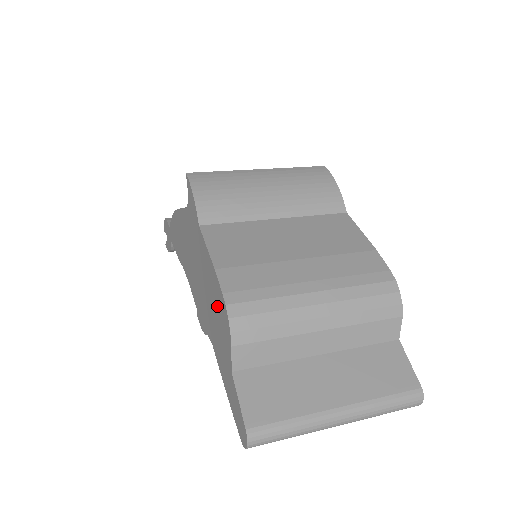
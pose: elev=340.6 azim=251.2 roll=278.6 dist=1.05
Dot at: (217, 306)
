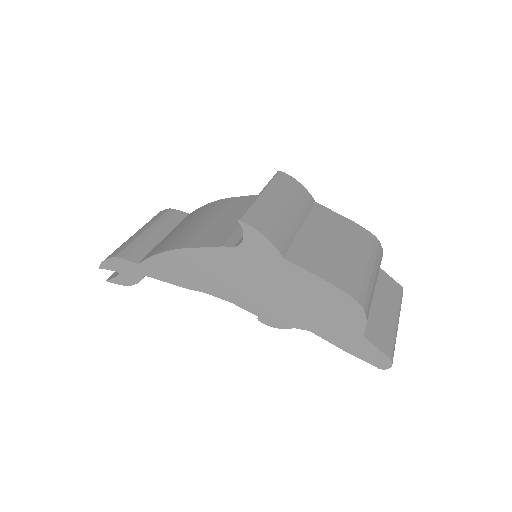
Dot at: (333, 305)
